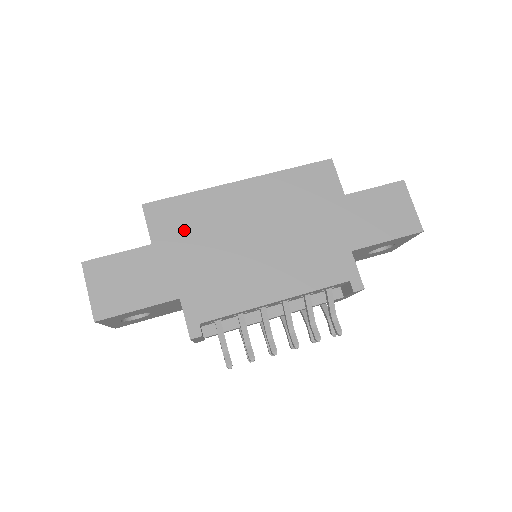
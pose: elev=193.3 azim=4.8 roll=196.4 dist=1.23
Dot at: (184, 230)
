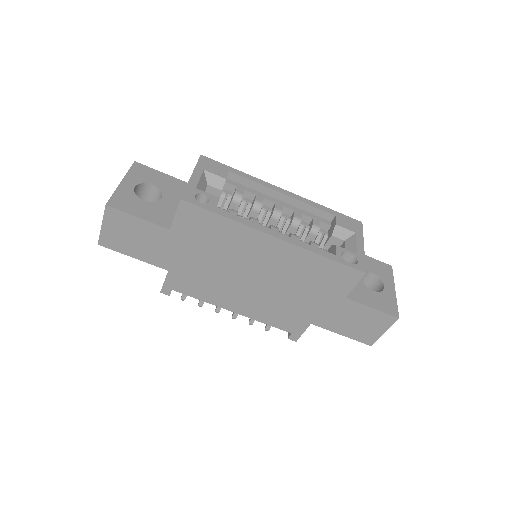
Dot at: (202, 238)
